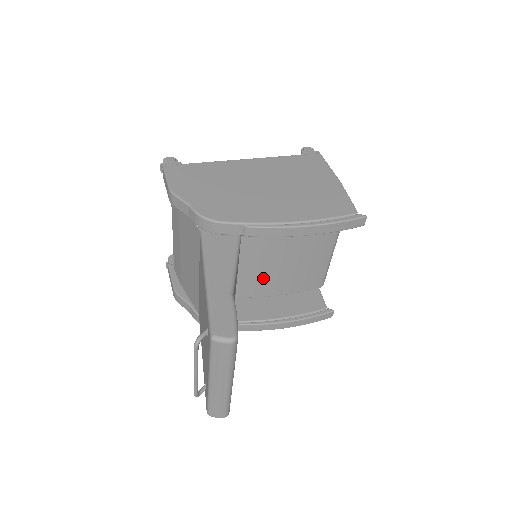
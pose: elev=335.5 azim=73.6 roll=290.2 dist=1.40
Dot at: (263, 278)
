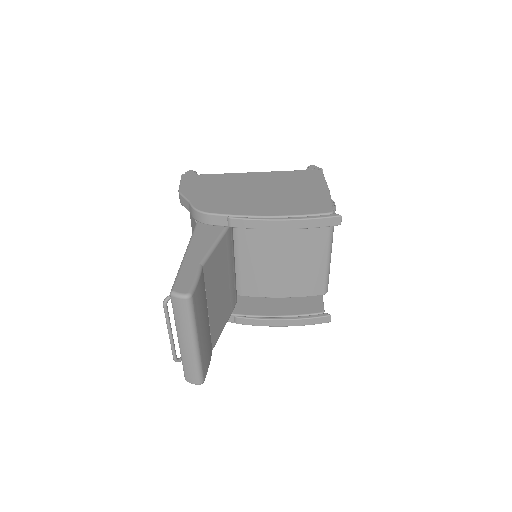
Dot at: (263, 278)
